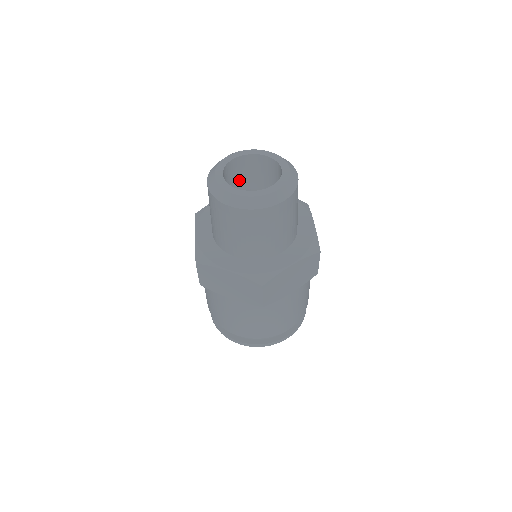
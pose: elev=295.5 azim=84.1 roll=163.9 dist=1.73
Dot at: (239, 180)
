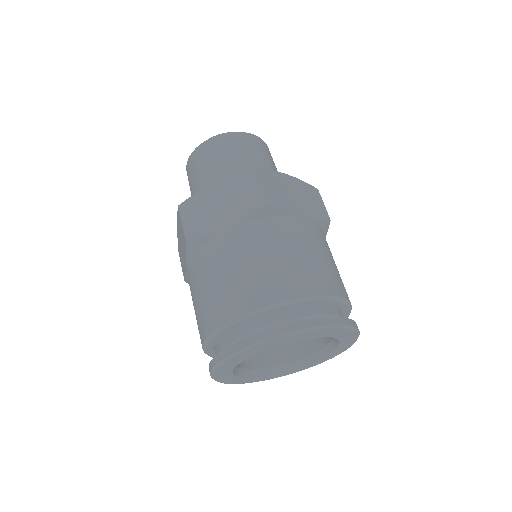
Dot at: occluded
